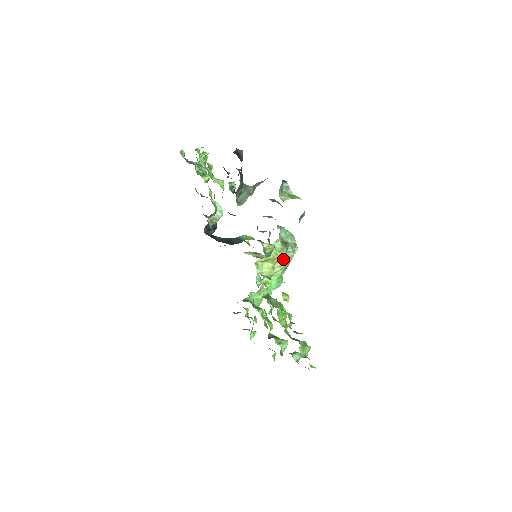
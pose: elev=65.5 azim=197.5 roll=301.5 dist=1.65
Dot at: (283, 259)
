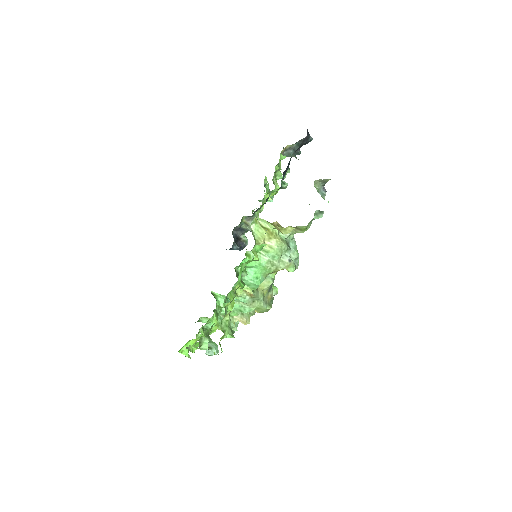
Dot at: (278, 245)
